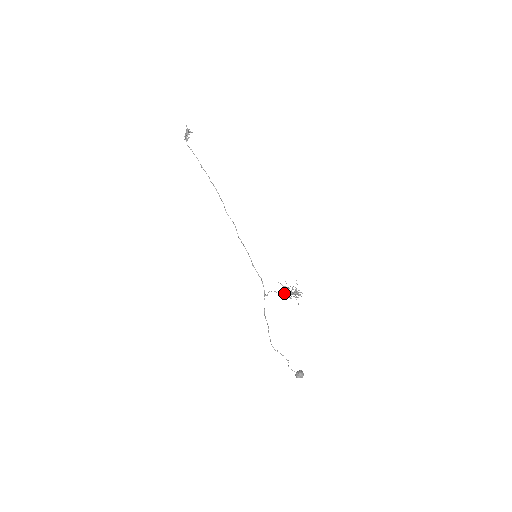
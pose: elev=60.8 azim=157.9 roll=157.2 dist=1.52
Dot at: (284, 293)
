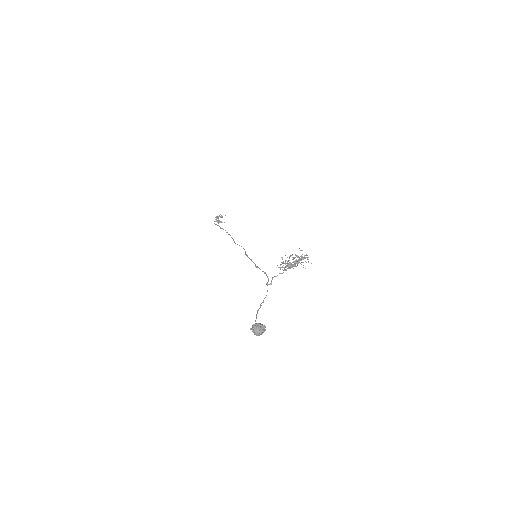
Dot at: occluded
